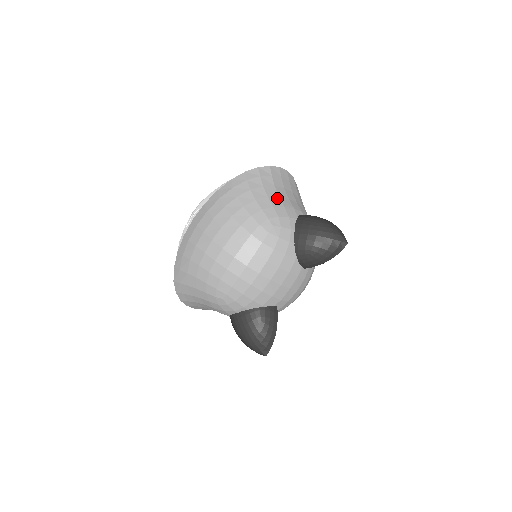
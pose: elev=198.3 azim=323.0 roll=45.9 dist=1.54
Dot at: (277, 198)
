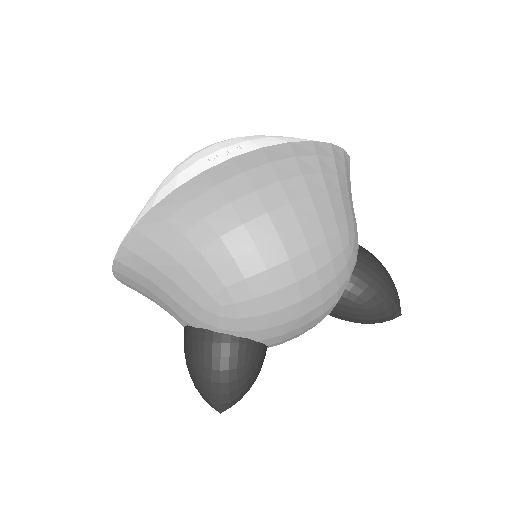
Dot at: occluded
